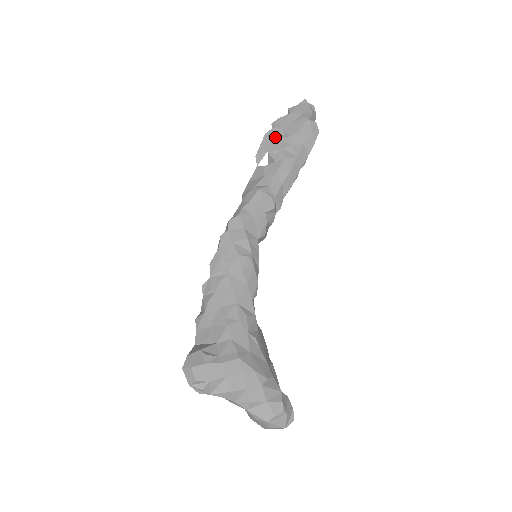
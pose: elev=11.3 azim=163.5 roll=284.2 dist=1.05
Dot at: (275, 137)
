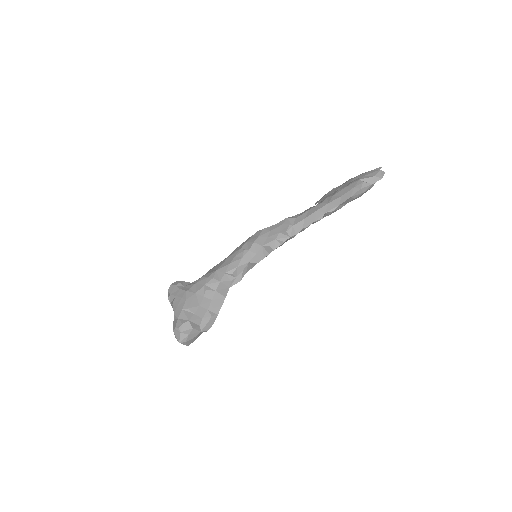
Dot at: (334, 191)
